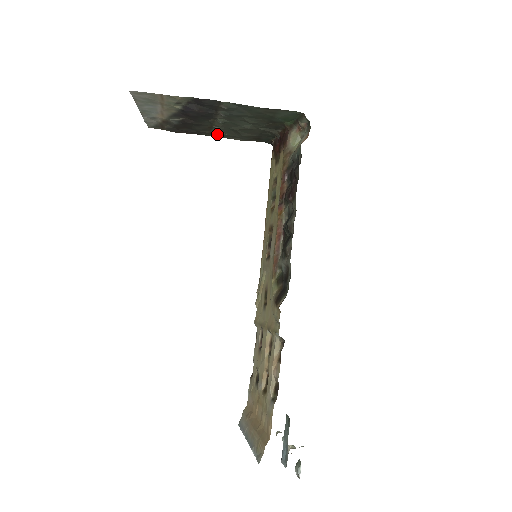
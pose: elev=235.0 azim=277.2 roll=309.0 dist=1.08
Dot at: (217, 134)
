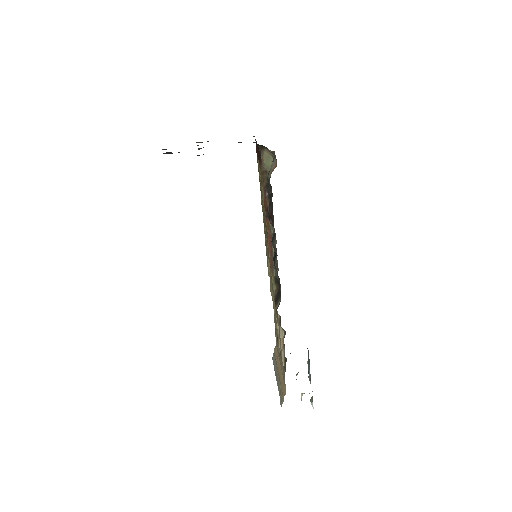
Dot at: (201, 142)
